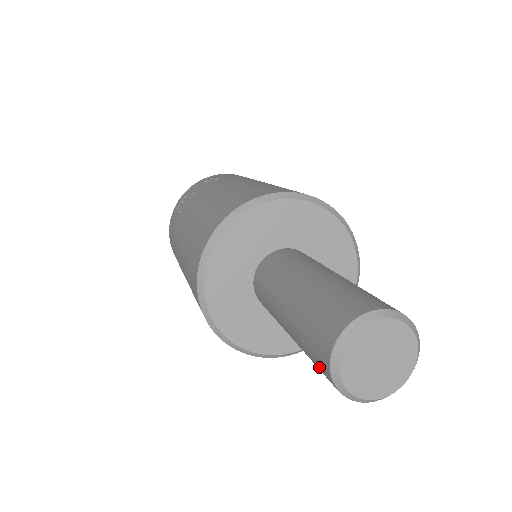
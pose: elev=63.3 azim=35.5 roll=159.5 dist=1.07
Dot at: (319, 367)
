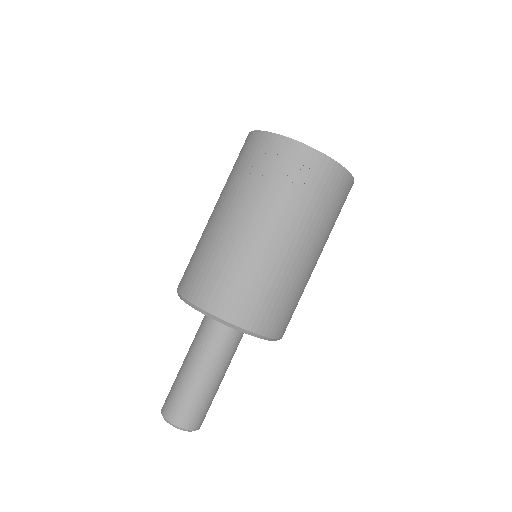
Dot at: (167, 396)
